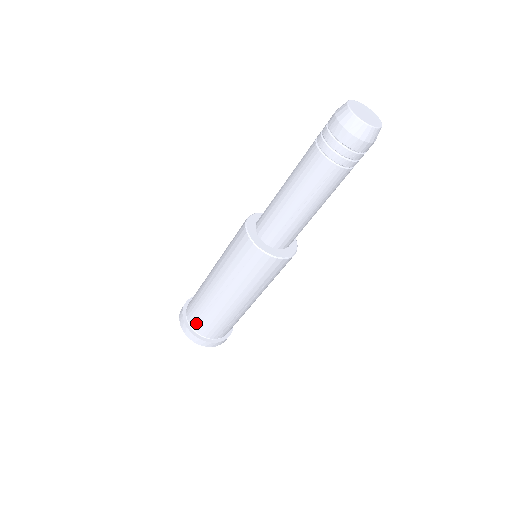
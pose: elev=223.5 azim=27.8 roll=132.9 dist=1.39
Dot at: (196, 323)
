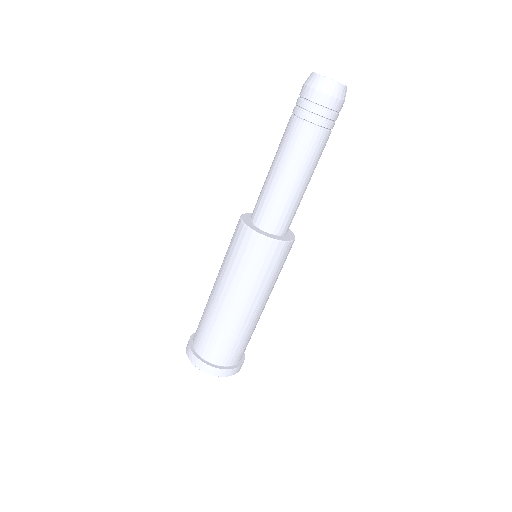
Dot at: (202, 345)
